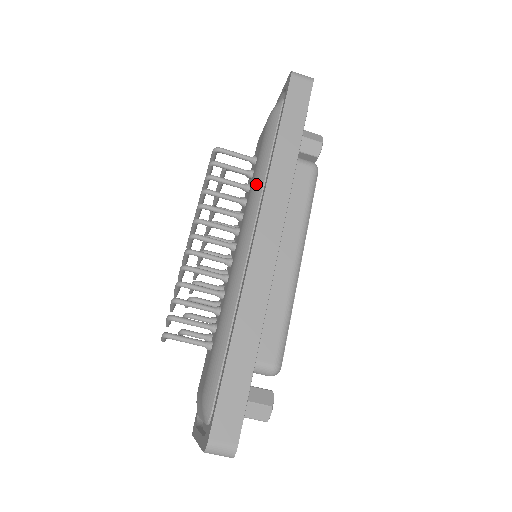
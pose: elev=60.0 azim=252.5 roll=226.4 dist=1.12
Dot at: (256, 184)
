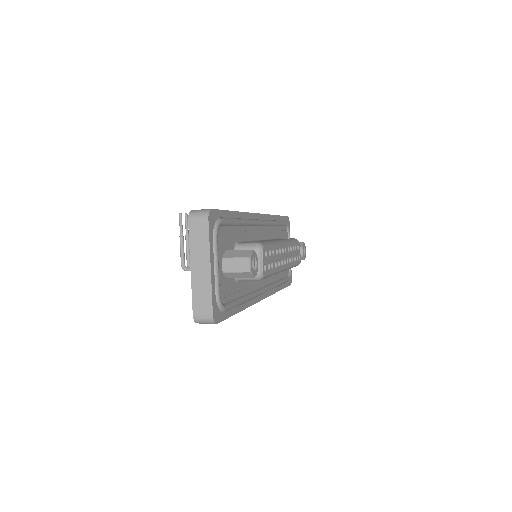
Dot at: occluded
